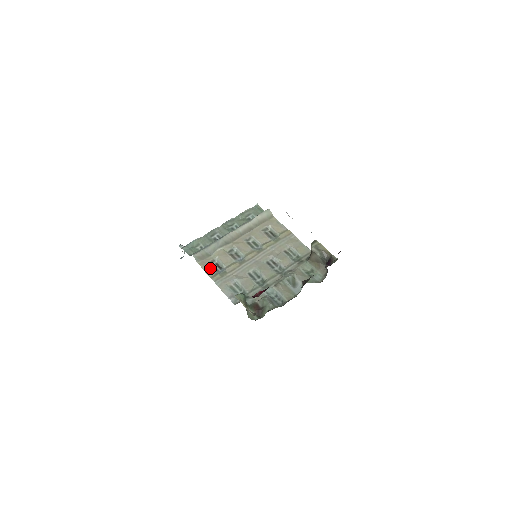
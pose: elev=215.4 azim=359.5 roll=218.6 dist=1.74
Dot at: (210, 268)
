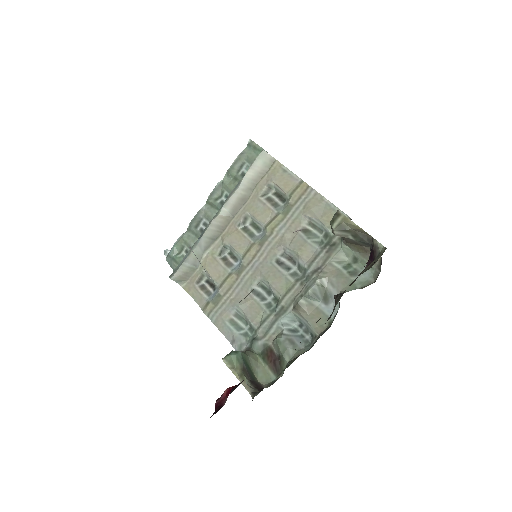
Dot at: (199, 292)
